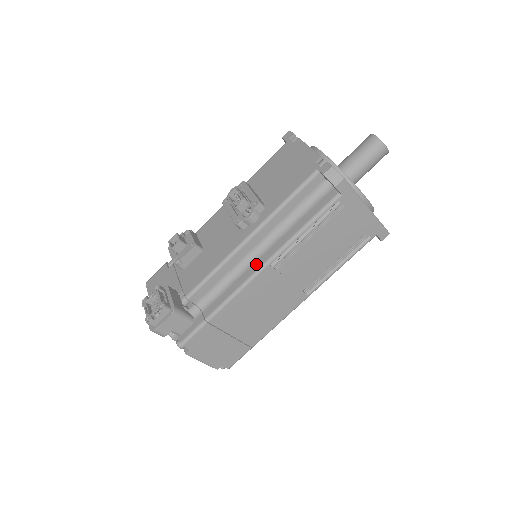
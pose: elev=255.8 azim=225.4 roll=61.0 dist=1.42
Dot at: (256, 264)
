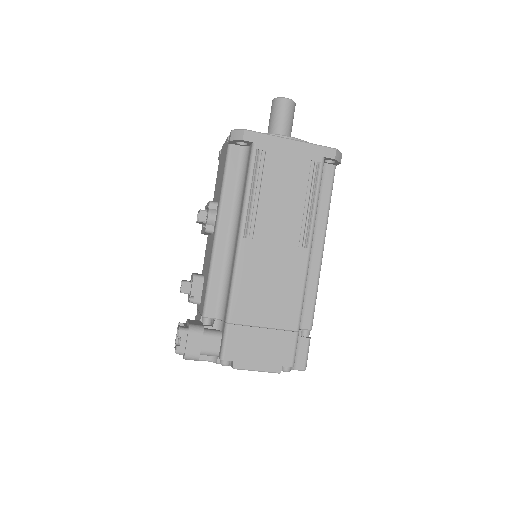
Dot at: (235, 247)
